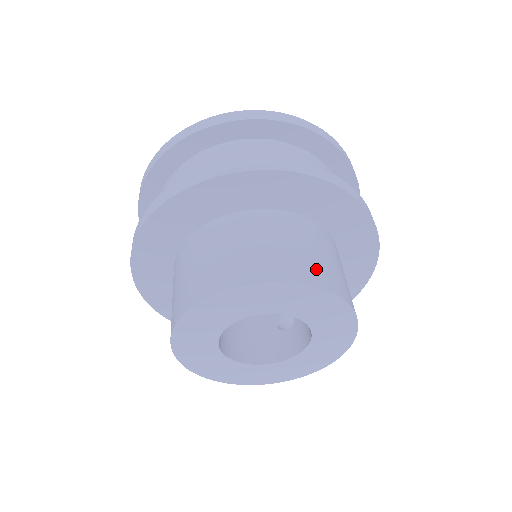
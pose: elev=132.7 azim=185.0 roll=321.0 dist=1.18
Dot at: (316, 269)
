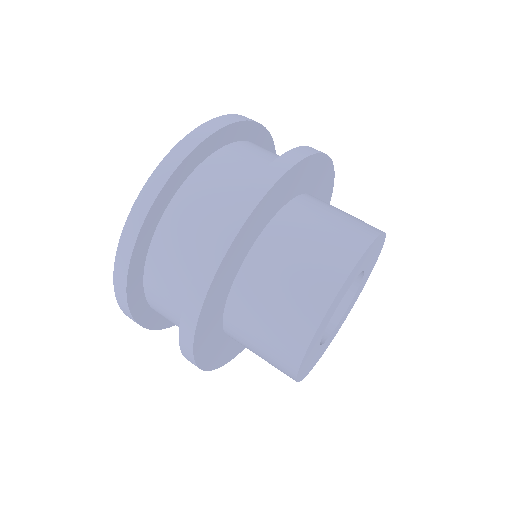
Dot at: (319, 278)
